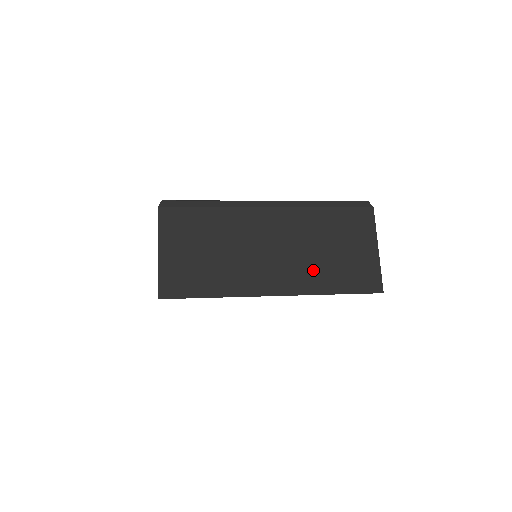
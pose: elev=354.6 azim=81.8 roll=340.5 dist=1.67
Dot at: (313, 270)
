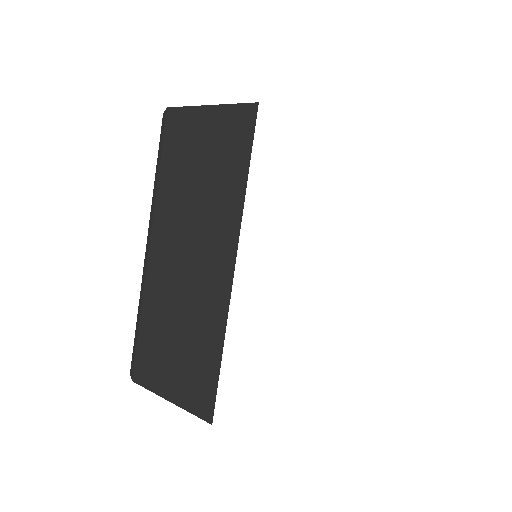
Dot at: occluded
